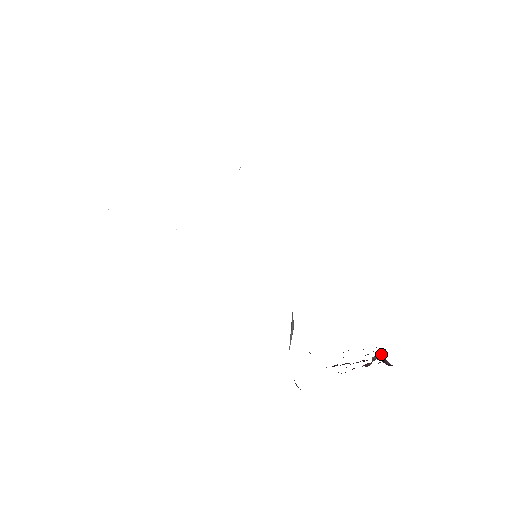
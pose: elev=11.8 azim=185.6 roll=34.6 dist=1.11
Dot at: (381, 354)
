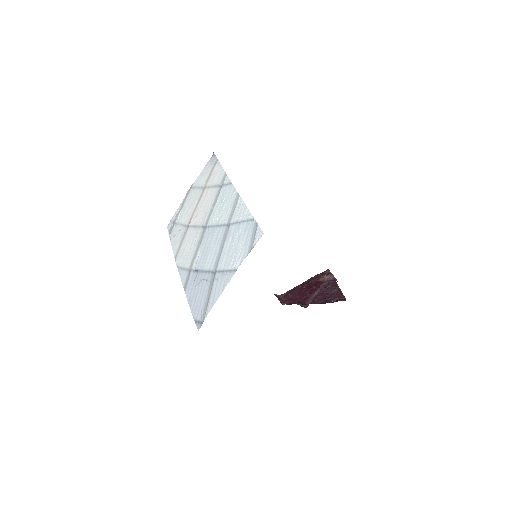
Dot at: (330, 278)
